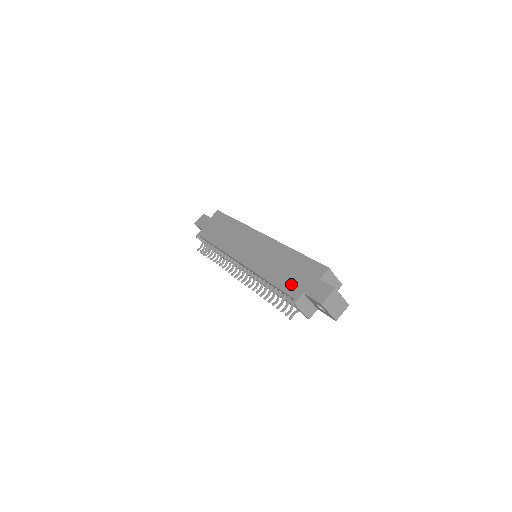
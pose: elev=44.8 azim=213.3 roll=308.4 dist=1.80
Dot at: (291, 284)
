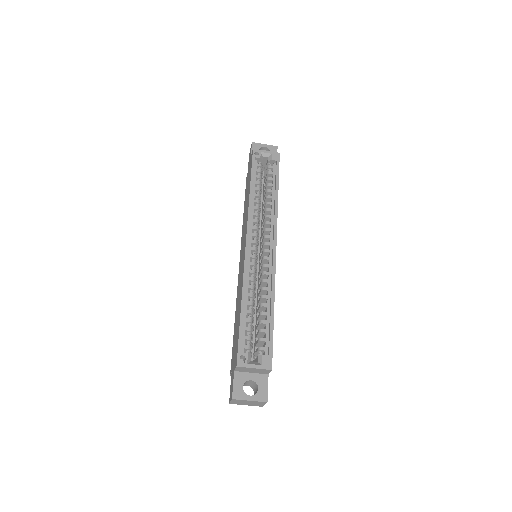
Dot at: (233, 348)
